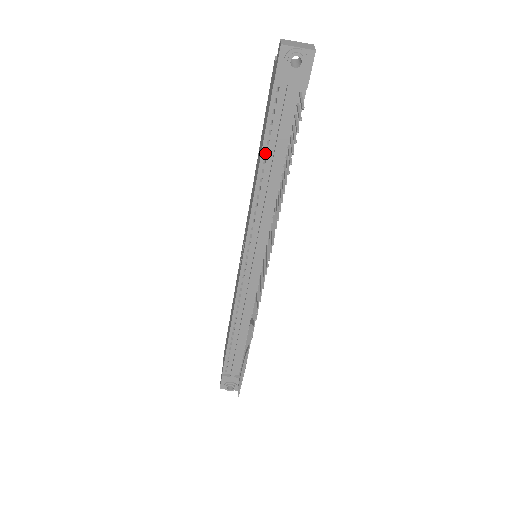
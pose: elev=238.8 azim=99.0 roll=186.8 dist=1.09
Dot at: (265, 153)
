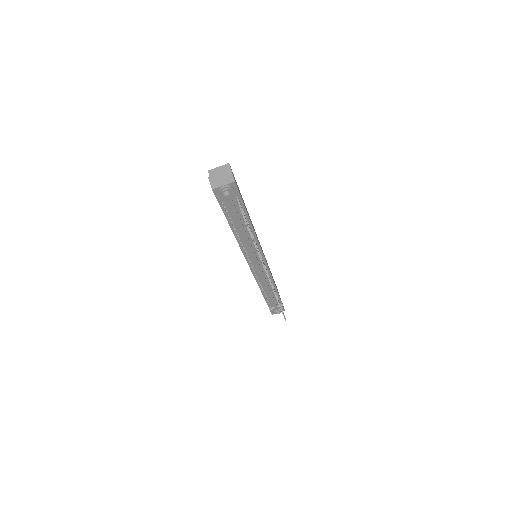
Dot at: (233, 225)
